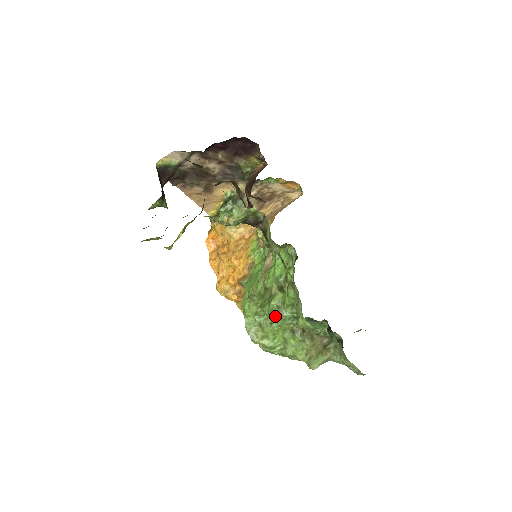
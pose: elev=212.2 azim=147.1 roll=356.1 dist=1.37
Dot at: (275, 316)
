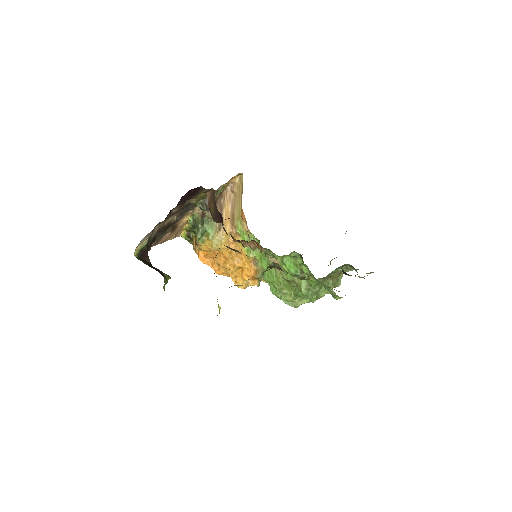
Dot at: (311, 297)
